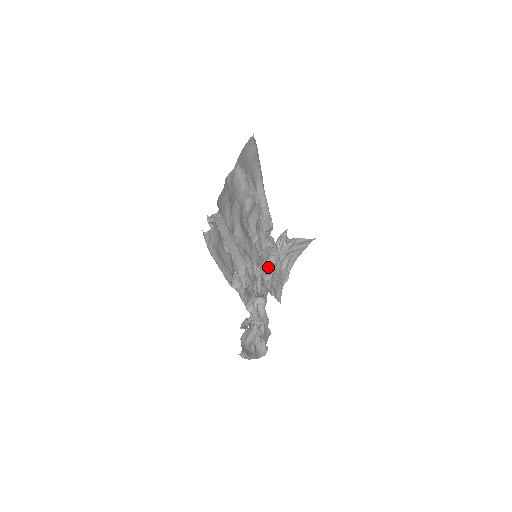
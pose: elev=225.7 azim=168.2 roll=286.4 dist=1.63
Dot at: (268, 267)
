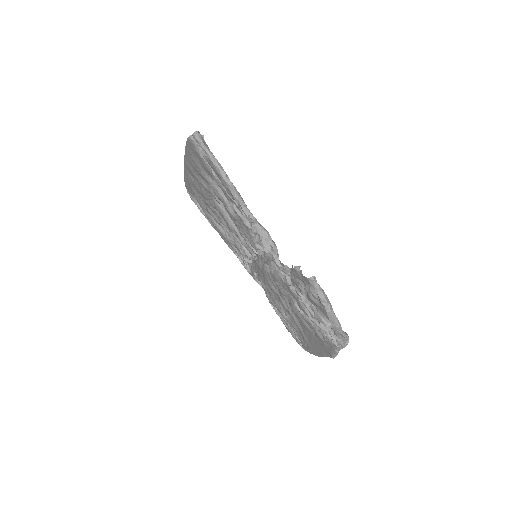
Dot at: occluded
